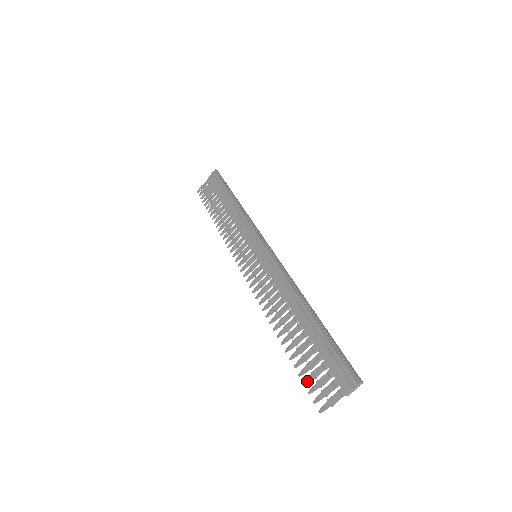
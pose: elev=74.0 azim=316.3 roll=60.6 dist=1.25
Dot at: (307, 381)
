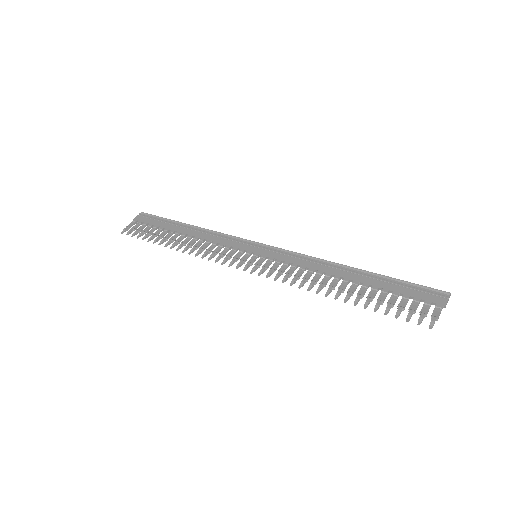
Dot at: (399, 313)
